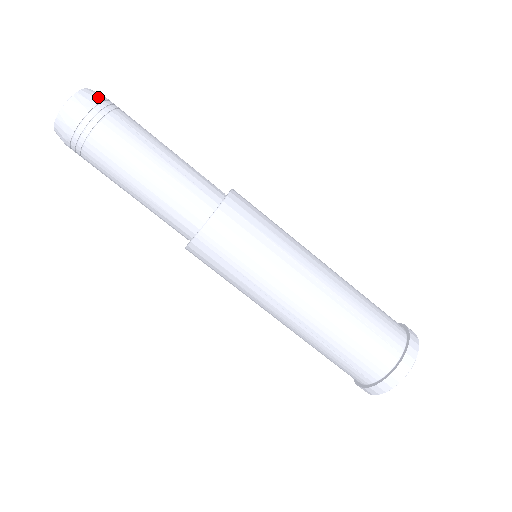
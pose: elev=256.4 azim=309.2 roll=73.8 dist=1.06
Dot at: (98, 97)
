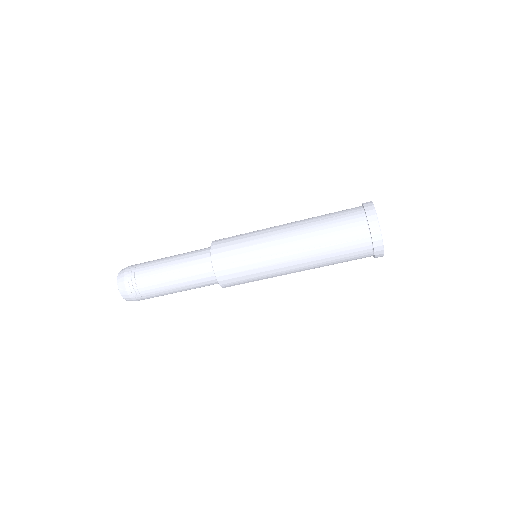
Dot at: (125, 279)
